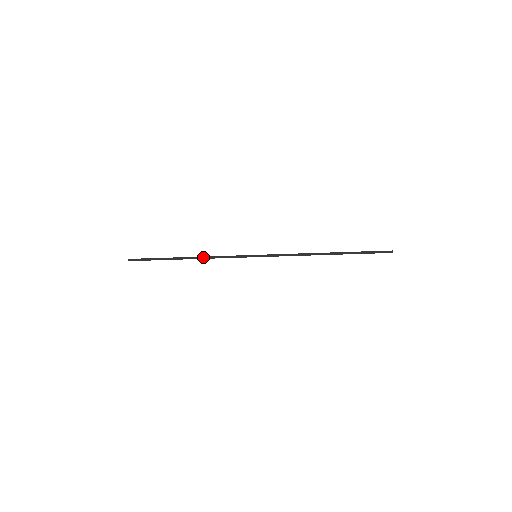
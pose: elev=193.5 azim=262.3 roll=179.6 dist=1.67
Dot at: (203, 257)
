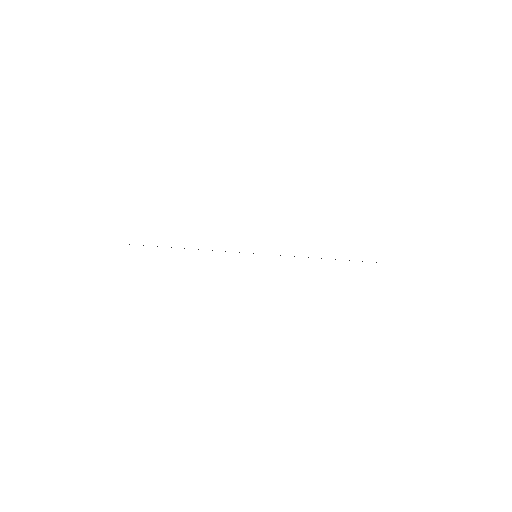
Dot at: occluded
